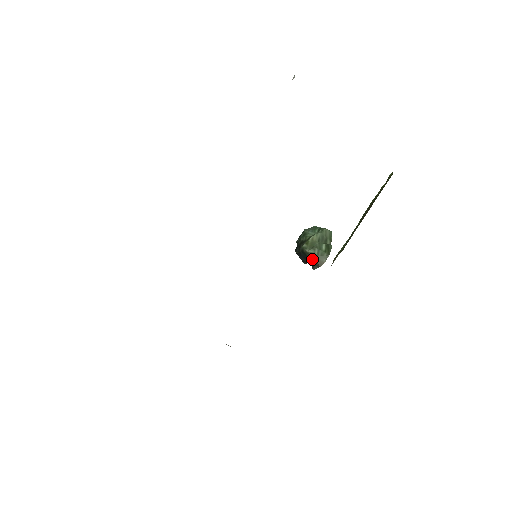
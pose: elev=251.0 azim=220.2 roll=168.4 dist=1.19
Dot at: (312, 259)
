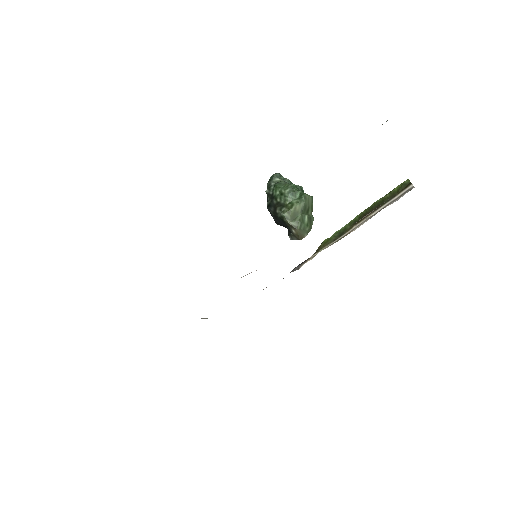
Dot at: (292, 230)
